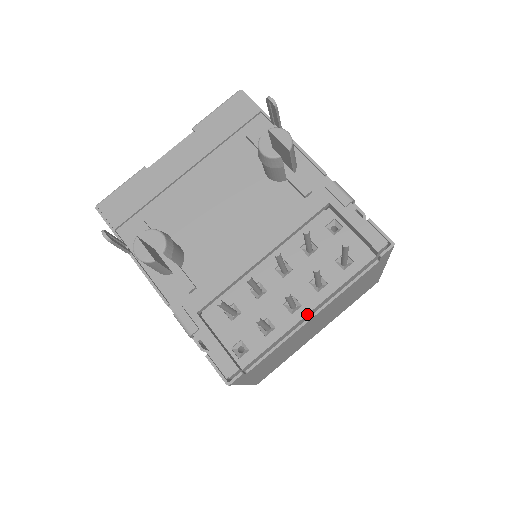
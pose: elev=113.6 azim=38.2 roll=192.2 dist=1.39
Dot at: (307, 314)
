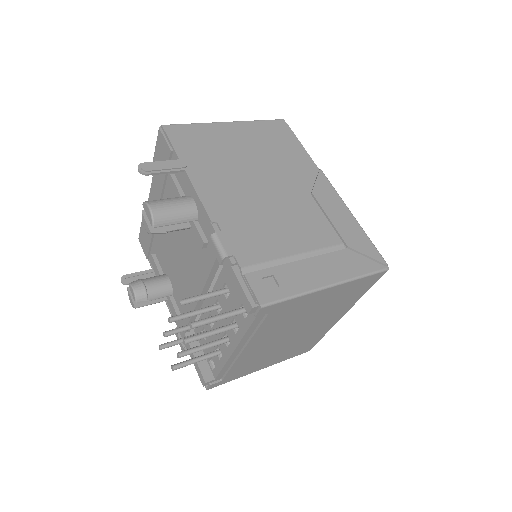
Dot at: (233, 351)
